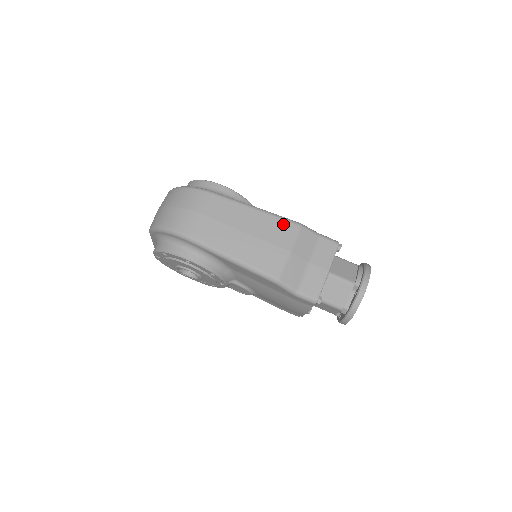
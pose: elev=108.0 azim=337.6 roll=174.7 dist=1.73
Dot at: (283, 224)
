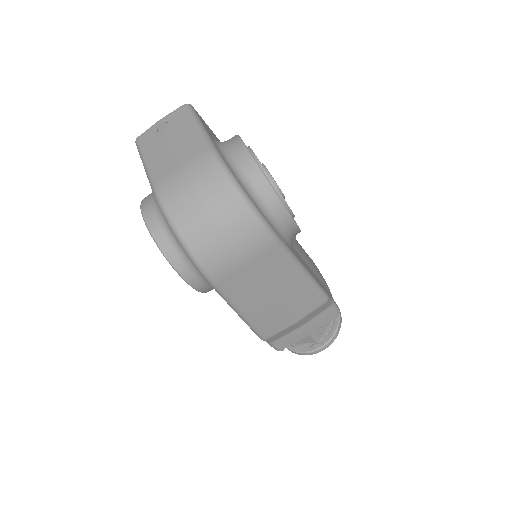
Dot at: (314, 297)
